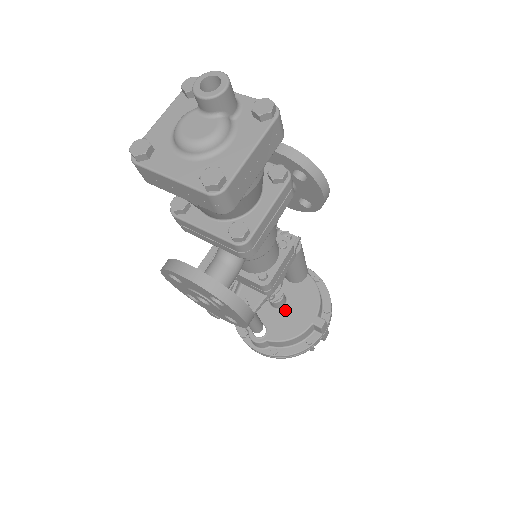
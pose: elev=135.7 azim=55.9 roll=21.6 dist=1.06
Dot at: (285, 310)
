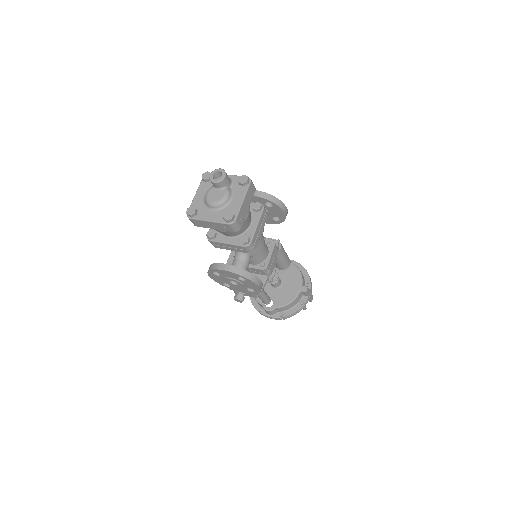
Dot at: (282, 287)
